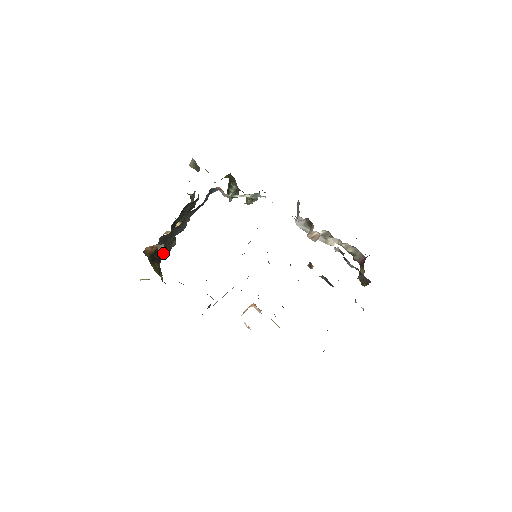
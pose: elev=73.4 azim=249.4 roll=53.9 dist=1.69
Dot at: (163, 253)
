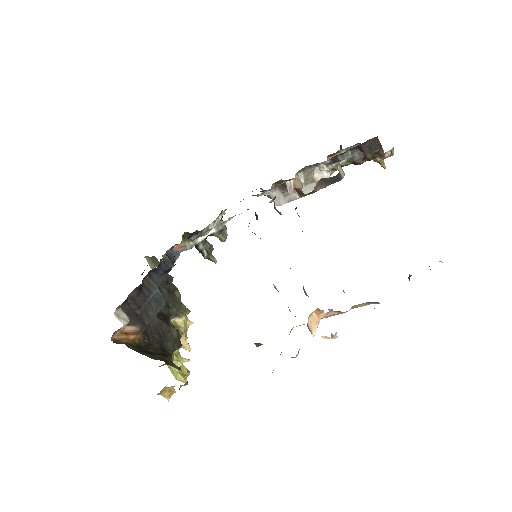
Dot at: (169, 350)
